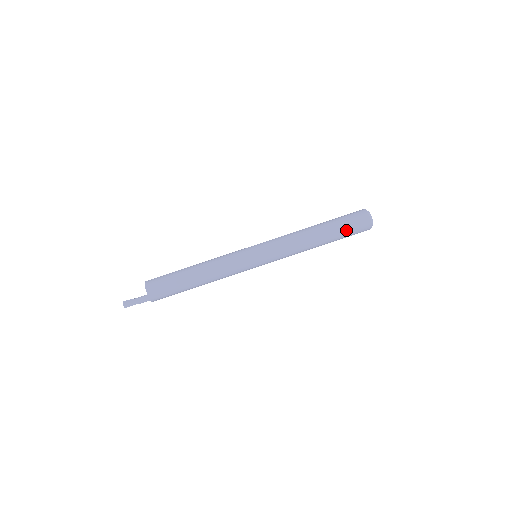
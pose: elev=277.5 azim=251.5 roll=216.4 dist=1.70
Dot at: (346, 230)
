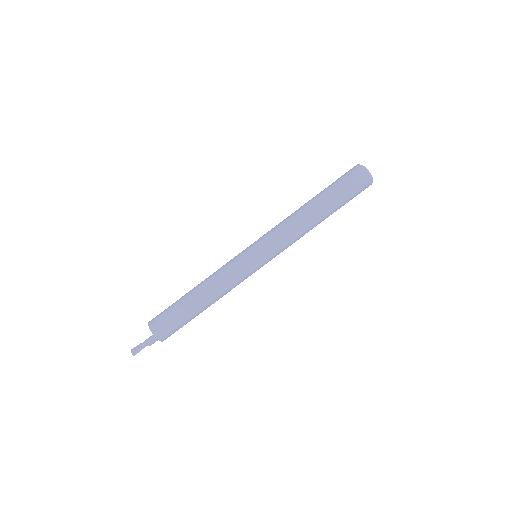
Dot at: (342, 192)
